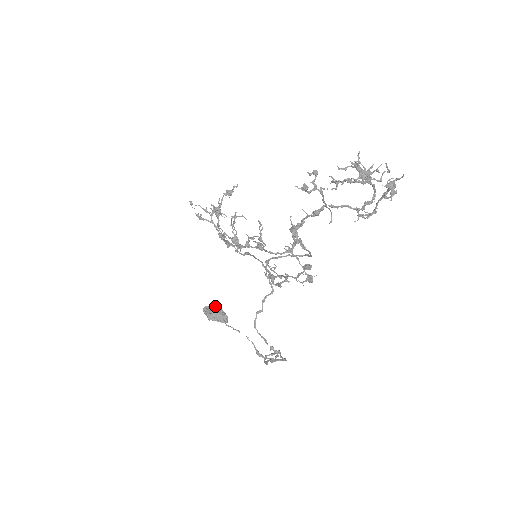
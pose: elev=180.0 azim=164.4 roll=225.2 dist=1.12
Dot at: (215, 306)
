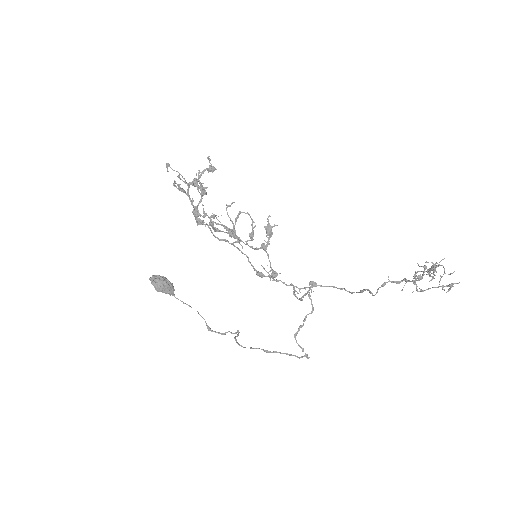
Dot at: (162, 277)
